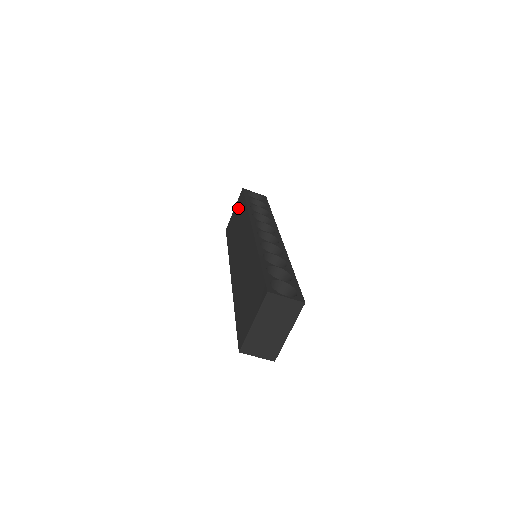
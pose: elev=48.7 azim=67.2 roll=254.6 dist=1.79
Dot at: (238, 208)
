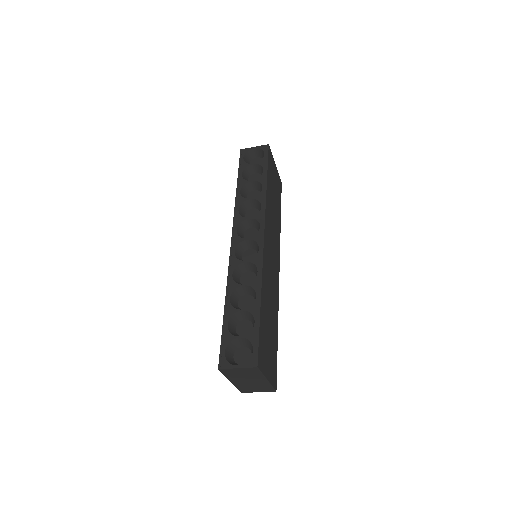
Dot at: occluded
